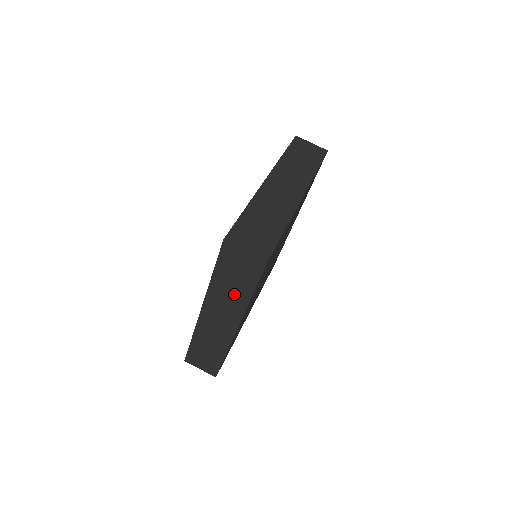
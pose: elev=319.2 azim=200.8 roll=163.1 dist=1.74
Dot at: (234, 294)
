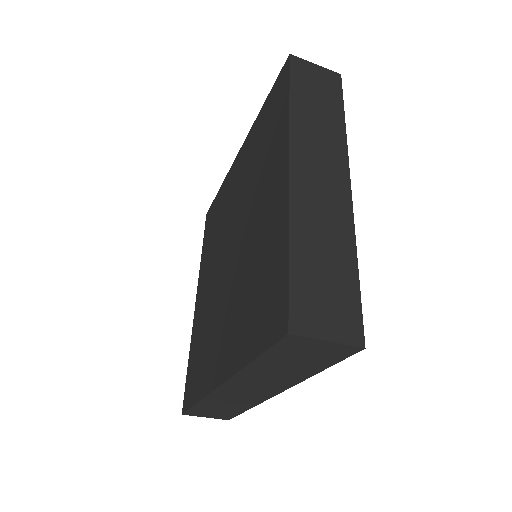
Dot at: (285, 373)
